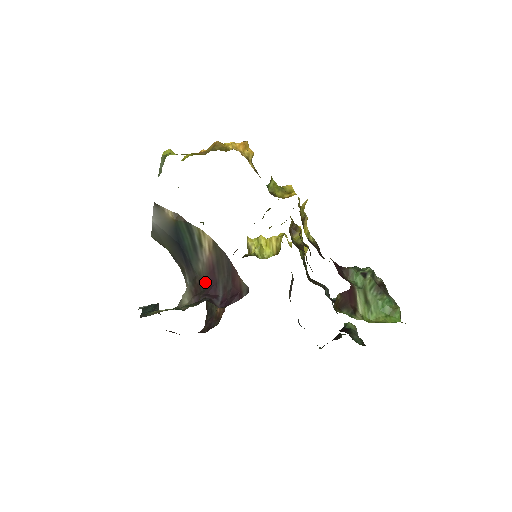
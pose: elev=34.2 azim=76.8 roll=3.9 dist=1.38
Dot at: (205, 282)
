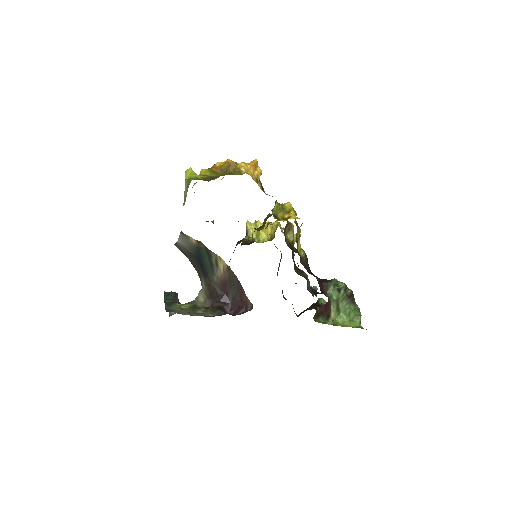
Dot at: (218, 290)
